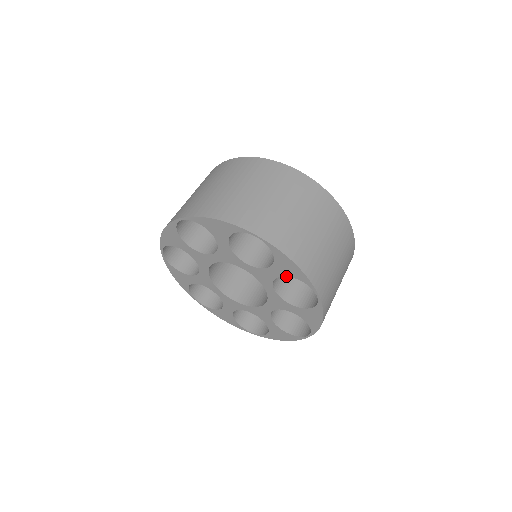
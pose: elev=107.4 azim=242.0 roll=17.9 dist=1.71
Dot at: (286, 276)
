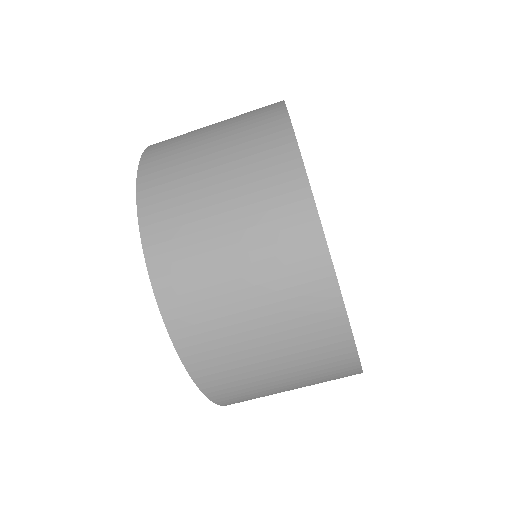
Dot at: occluded
